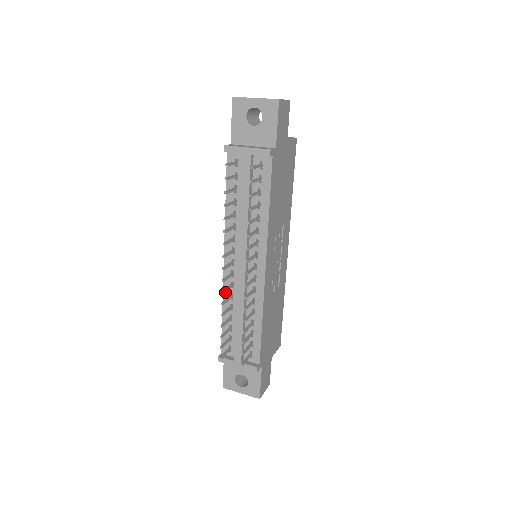
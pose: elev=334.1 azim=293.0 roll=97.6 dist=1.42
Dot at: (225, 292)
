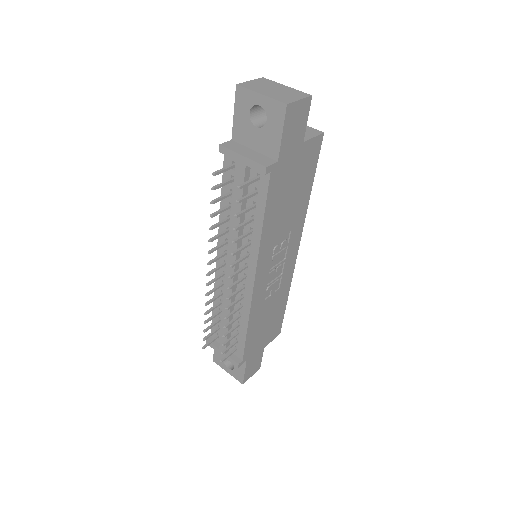
Dot at: occluded
